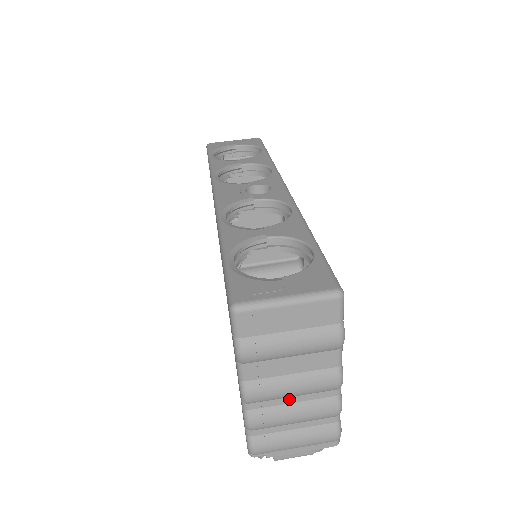
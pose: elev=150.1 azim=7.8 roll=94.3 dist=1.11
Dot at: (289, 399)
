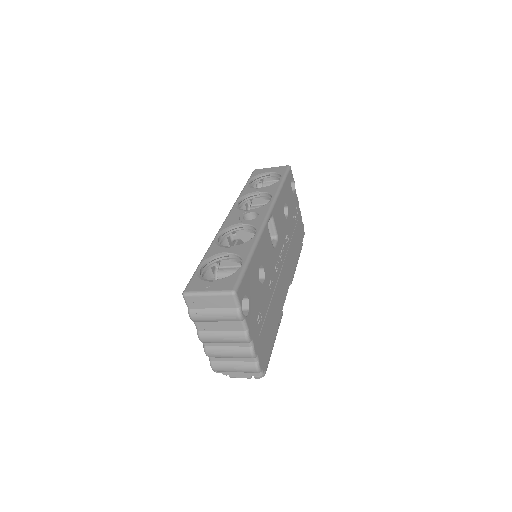
Dot at: (224, 344)
